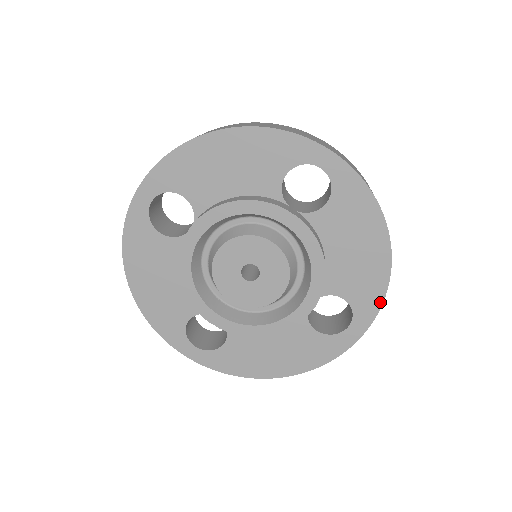
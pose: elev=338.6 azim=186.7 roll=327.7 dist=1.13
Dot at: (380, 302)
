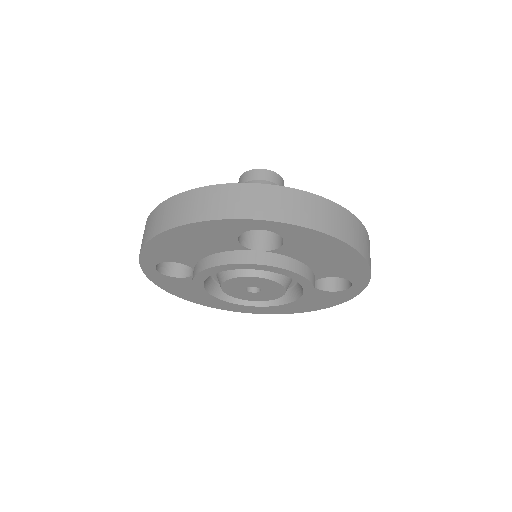
Dot at: (368, 273)
